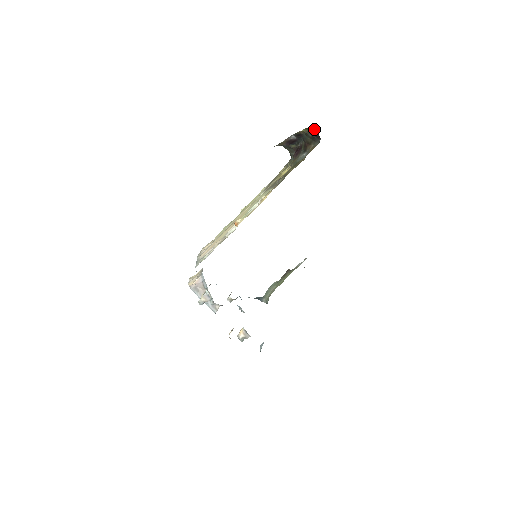
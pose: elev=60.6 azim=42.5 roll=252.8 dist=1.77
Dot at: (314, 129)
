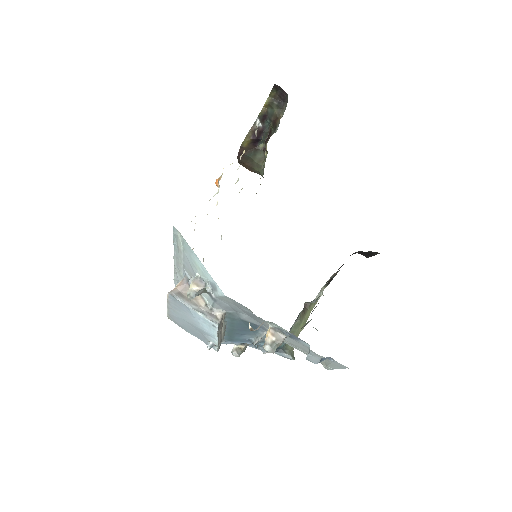
Dot at: (277, 90)
